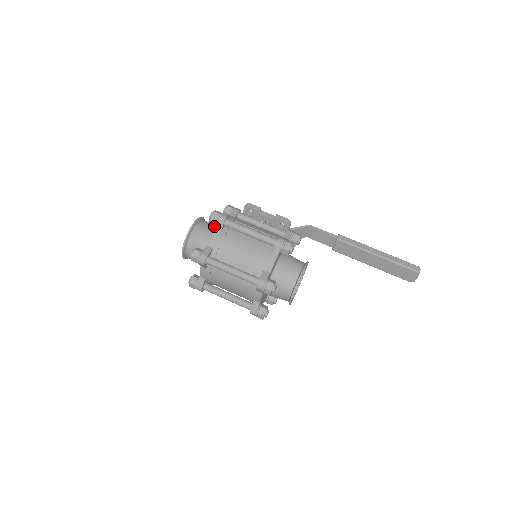
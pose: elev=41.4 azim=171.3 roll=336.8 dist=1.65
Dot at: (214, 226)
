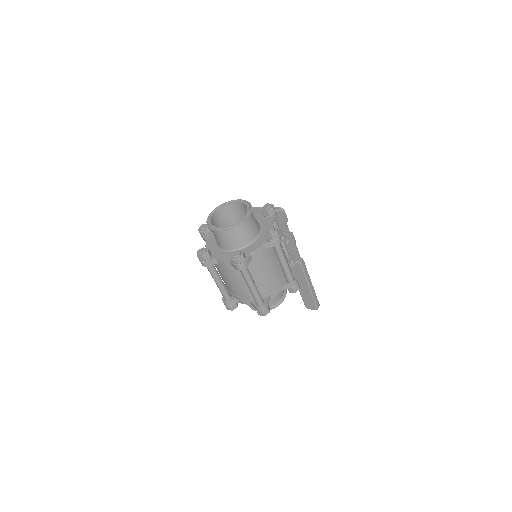
Dot at: (257, 225)
